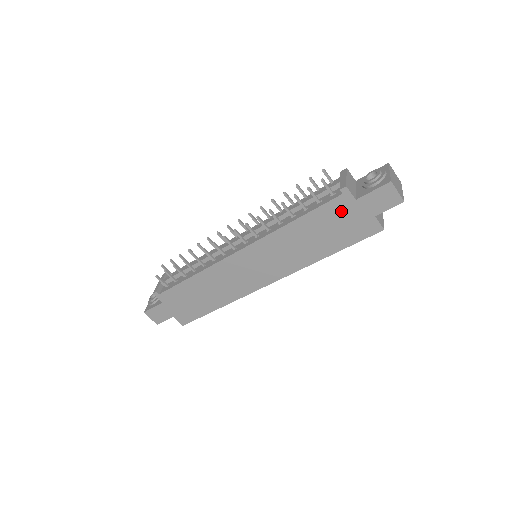
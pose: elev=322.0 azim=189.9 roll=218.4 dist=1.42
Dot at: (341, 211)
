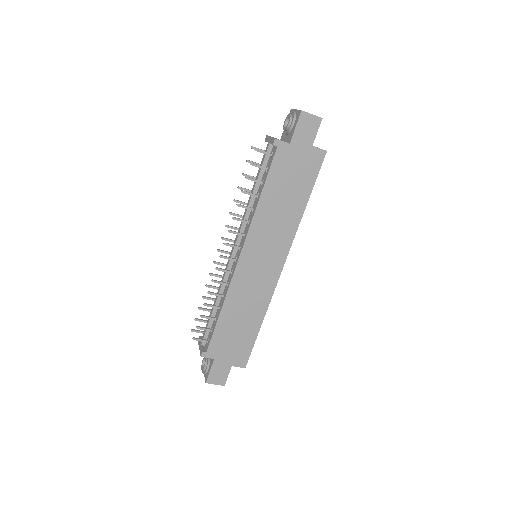
Dot at: (287, 161)
